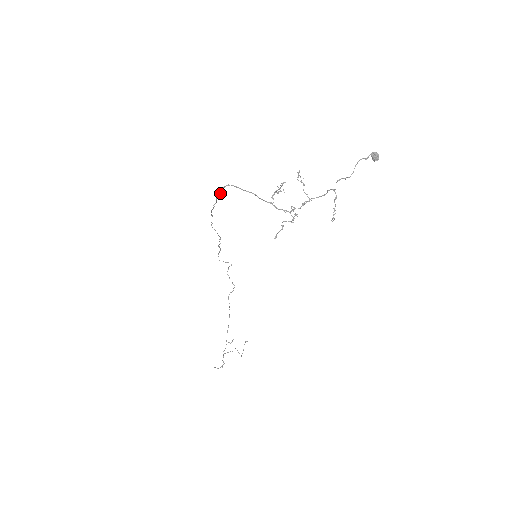
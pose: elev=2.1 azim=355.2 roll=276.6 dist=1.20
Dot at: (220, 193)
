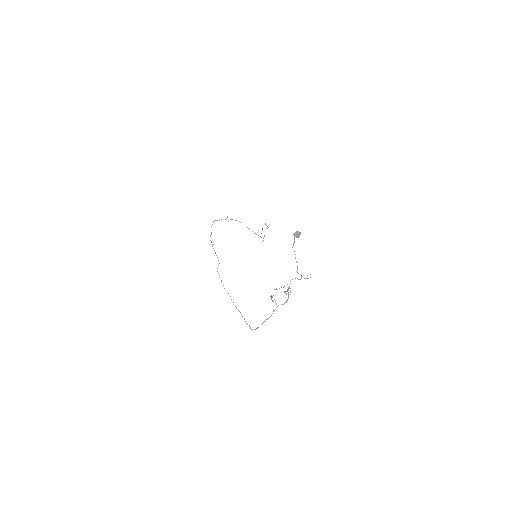
Dot at: (250, 328)
